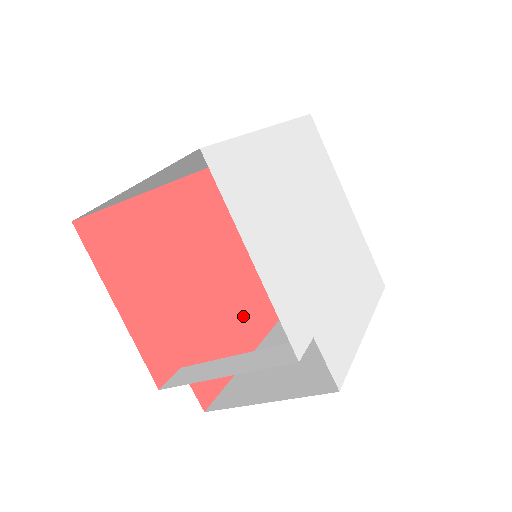
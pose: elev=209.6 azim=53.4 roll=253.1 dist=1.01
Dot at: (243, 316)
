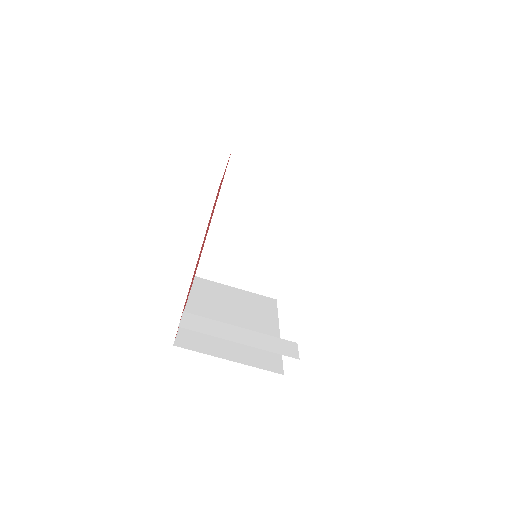
Dot at: occluded
